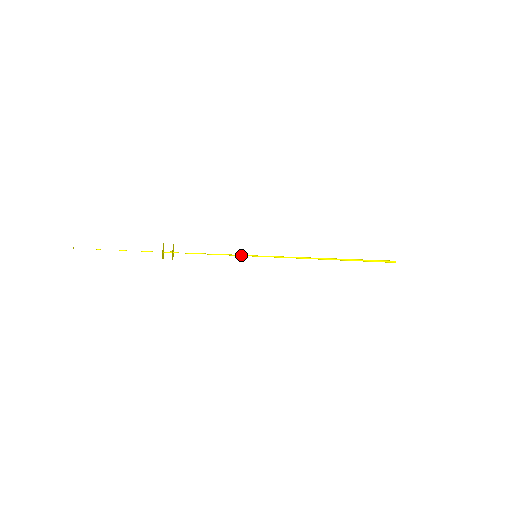
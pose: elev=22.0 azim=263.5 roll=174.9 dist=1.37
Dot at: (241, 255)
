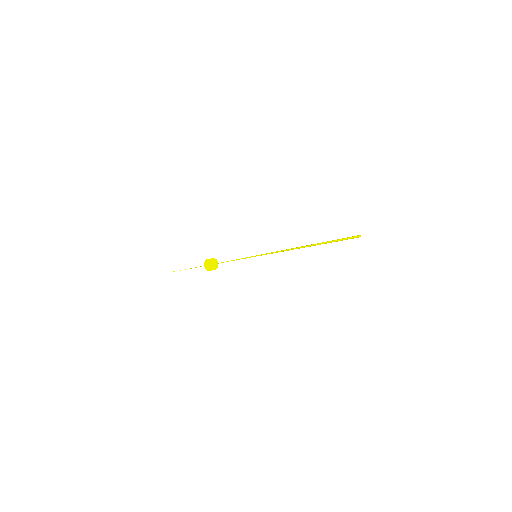
Dot at: (248, 257)
